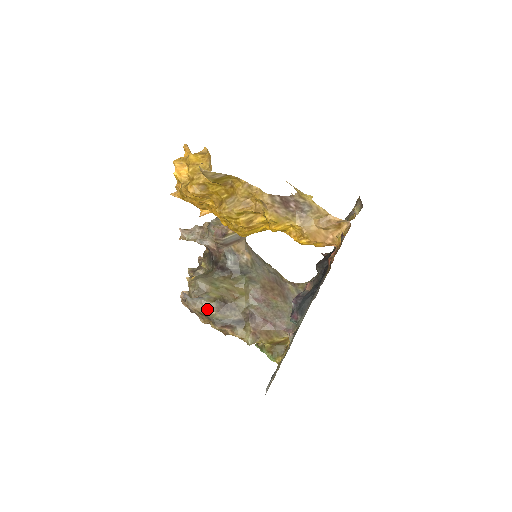
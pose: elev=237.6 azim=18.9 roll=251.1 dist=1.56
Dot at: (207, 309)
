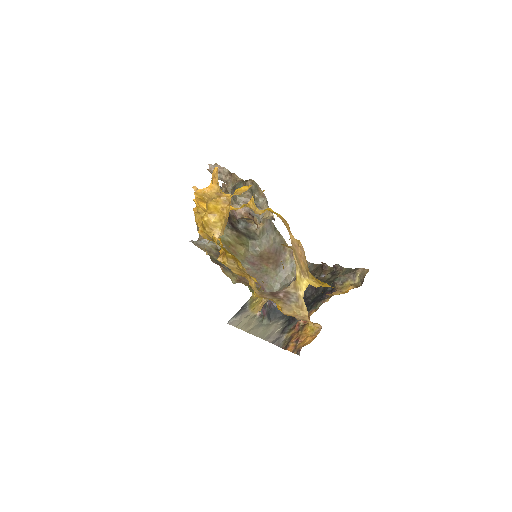
Dot at: (207, 251)
